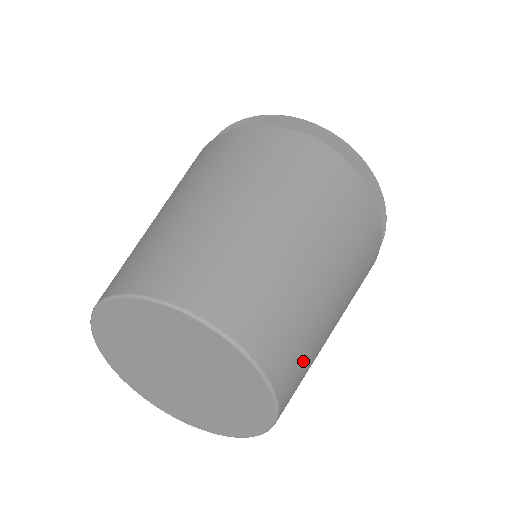
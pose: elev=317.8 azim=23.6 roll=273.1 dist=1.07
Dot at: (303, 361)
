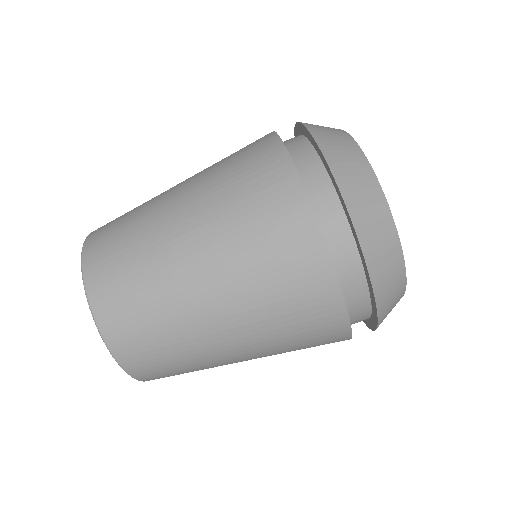
Dot at: (161, 356)
